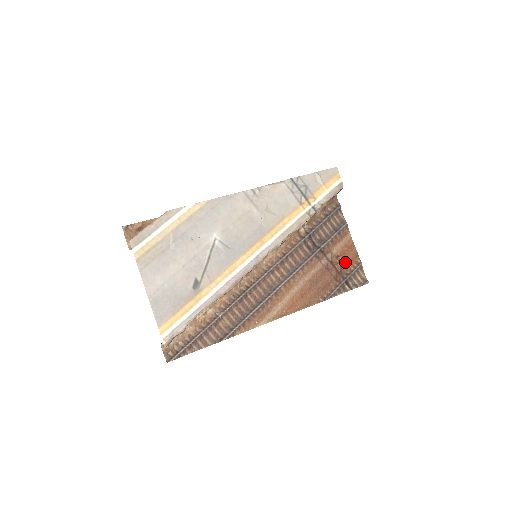
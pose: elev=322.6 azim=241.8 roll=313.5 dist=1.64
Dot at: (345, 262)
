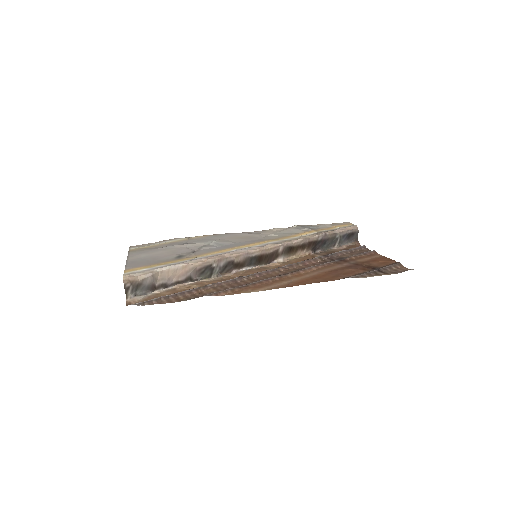
Dot at: (375, 264)
